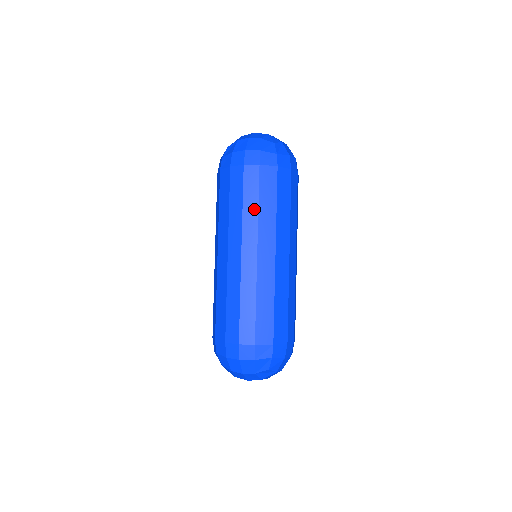
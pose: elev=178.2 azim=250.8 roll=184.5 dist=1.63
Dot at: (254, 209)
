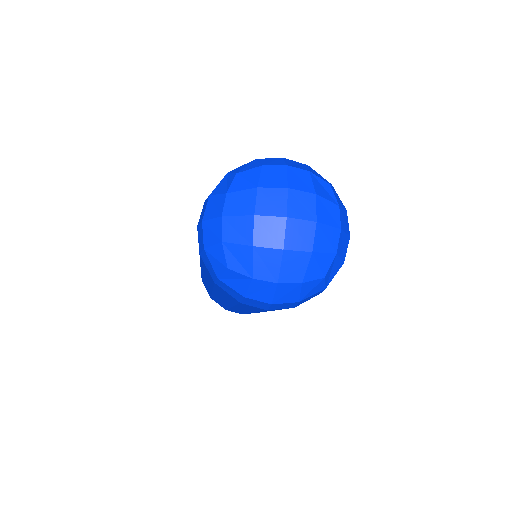
Dot at: occluded
